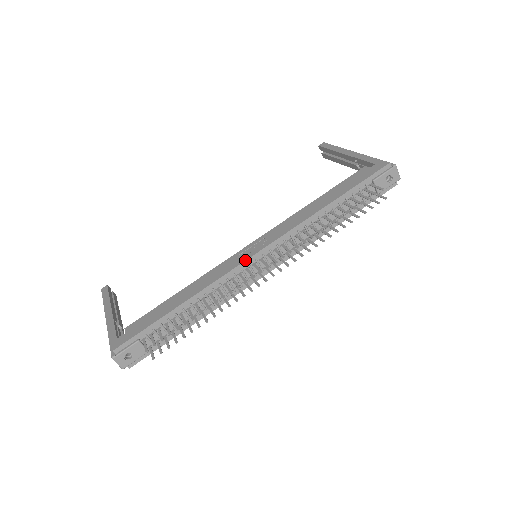
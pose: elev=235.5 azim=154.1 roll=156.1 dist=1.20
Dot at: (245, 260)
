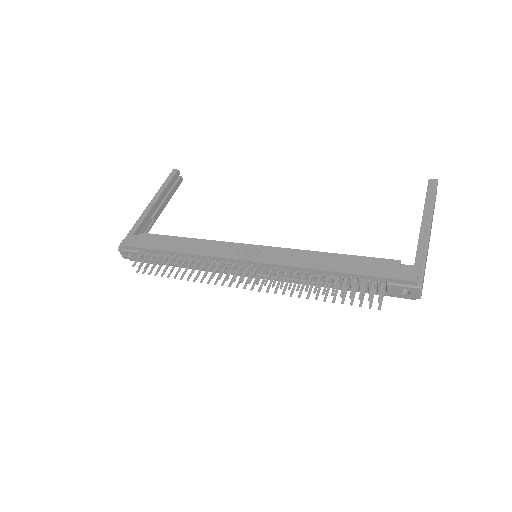
Dot at: (235, 259)
